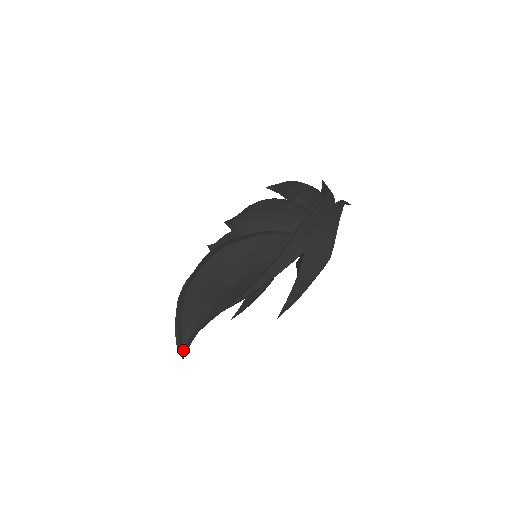
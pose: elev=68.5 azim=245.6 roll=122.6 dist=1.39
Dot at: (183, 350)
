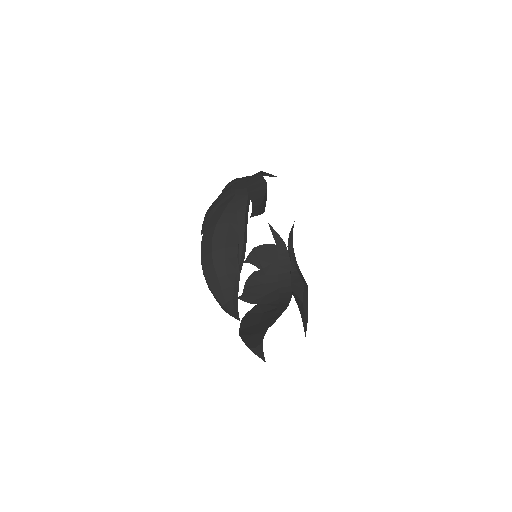
Dot at: (234, 315)
